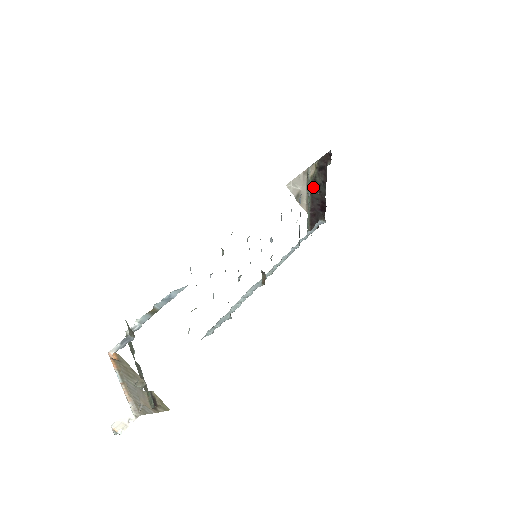
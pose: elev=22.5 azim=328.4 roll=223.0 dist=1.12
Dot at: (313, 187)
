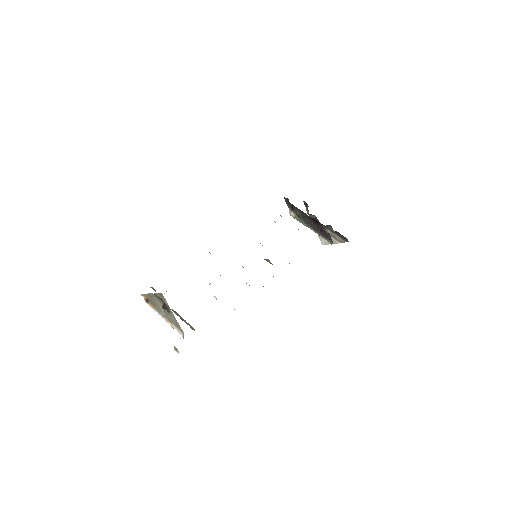
Dot at: (303, 220)
